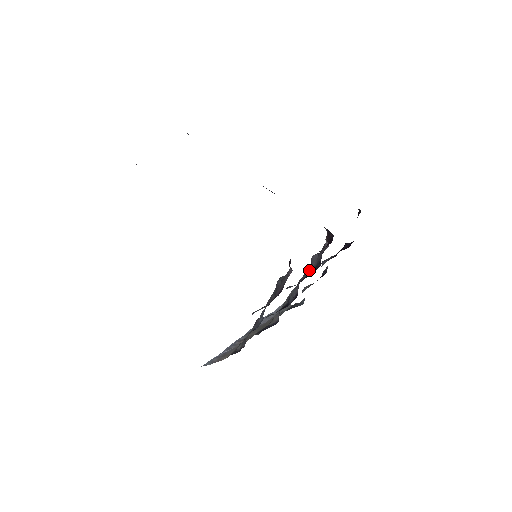
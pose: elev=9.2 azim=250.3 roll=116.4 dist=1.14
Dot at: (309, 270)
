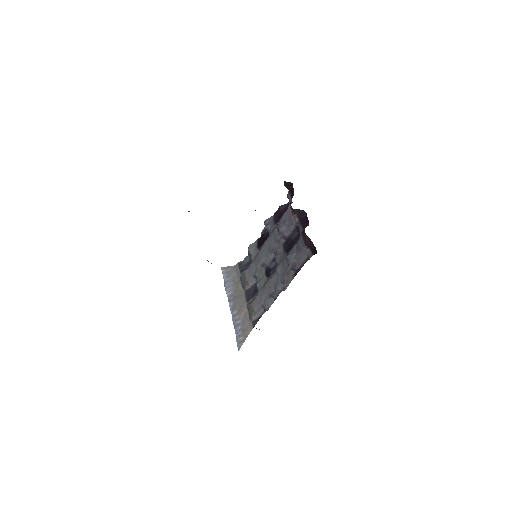
Dot at: (281, 239)
